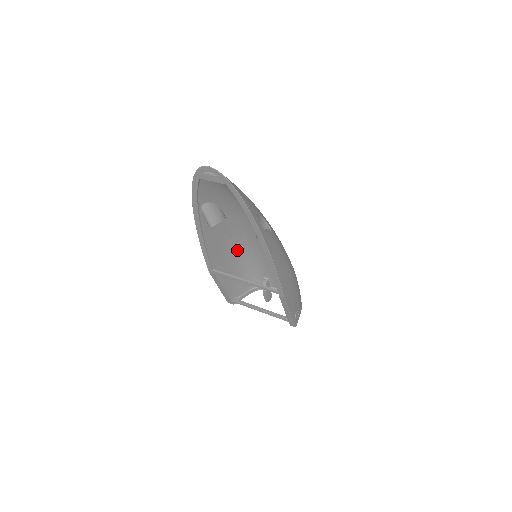
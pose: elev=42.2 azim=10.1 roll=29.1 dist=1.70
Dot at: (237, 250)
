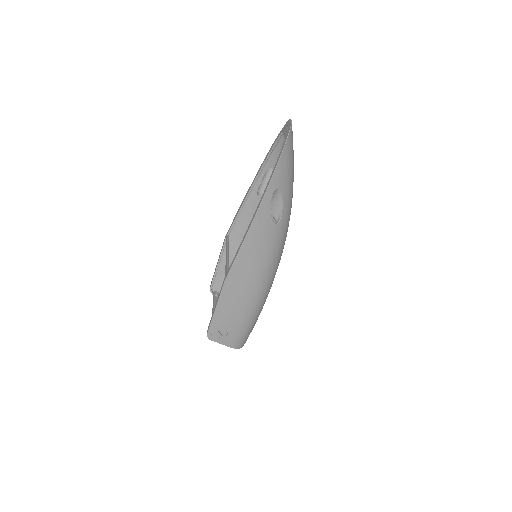
Dot at: occluded
